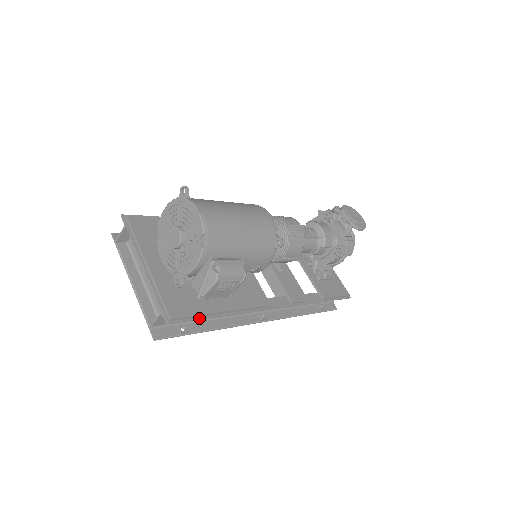
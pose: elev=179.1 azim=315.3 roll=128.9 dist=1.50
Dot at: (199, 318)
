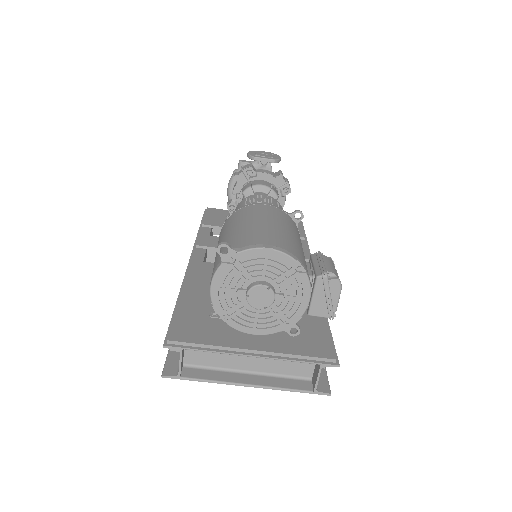
Dot at: (331, 337)
